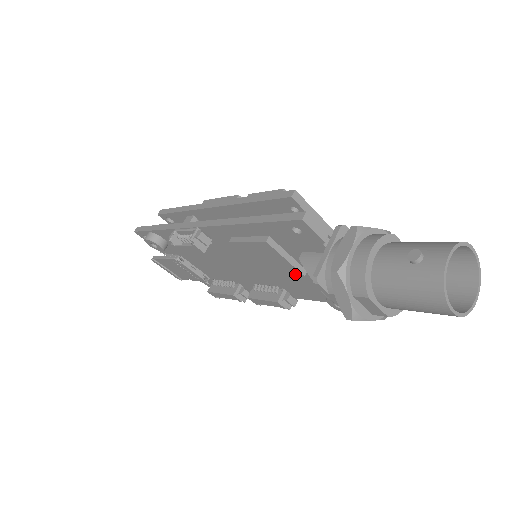
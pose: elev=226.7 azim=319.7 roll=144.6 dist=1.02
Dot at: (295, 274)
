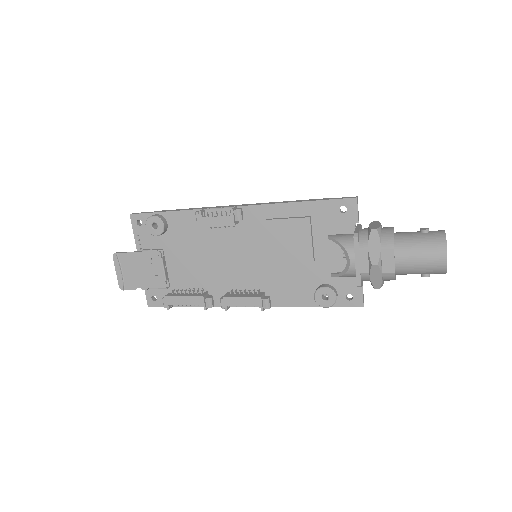
Dot at: (306, 260)
